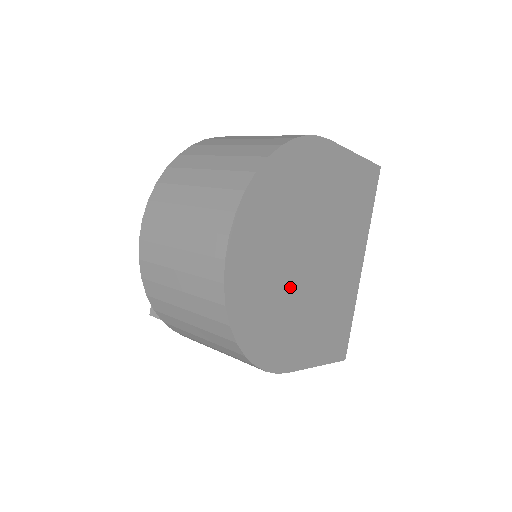
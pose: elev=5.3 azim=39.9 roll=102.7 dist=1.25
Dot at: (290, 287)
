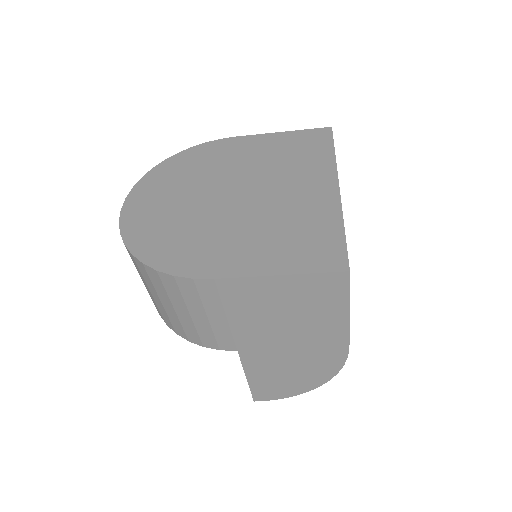
Dot at: (203, 216)
